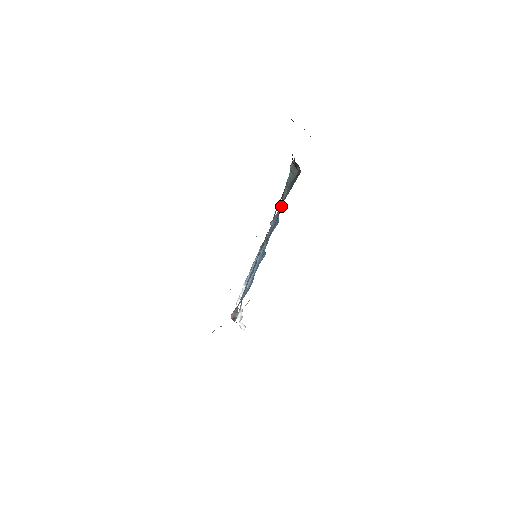
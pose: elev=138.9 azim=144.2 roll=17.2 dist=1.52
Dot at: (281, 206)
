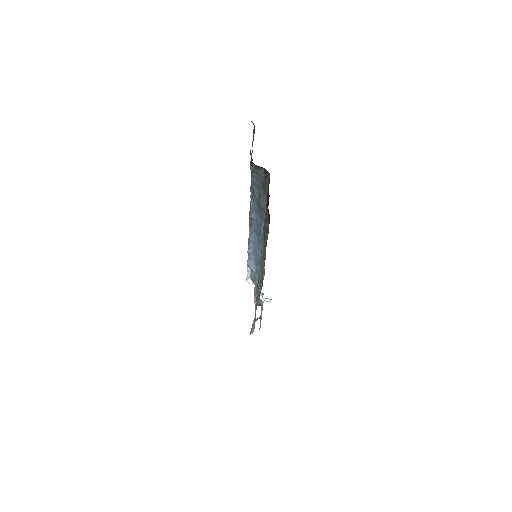
Dot at: (261, 209)
